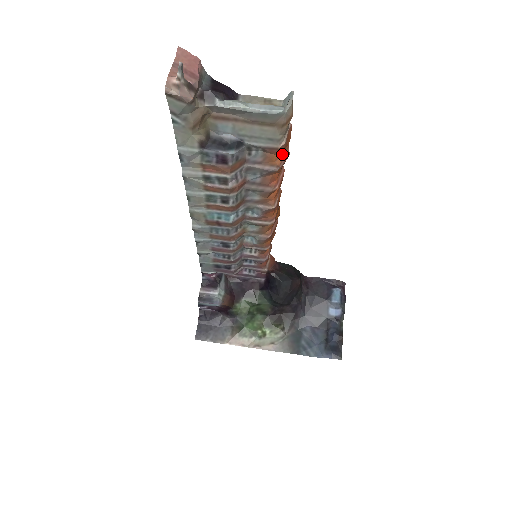
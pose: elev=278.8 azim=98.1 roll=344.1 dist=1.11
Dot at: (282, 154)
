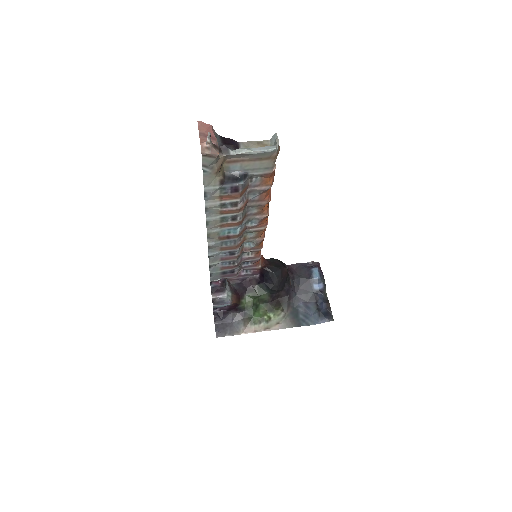
Dot at: (272, 176)
